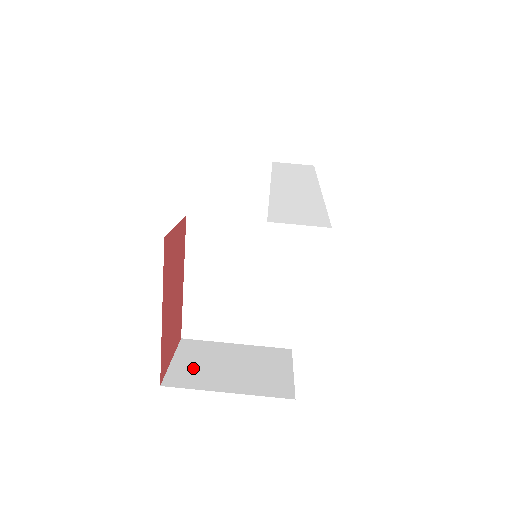
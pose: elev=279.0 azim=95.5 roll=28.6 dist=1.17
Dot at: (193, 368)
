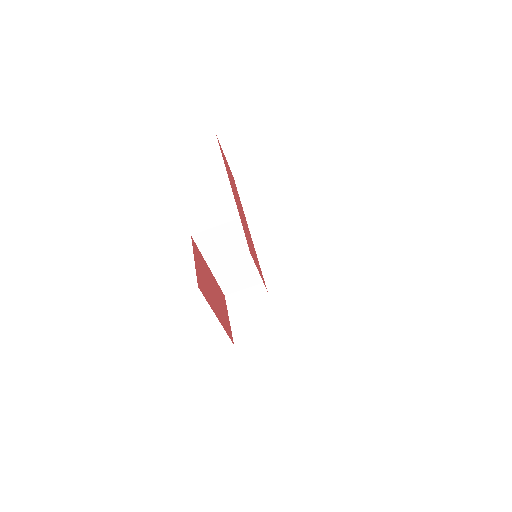
Dot at: (245, 320)
